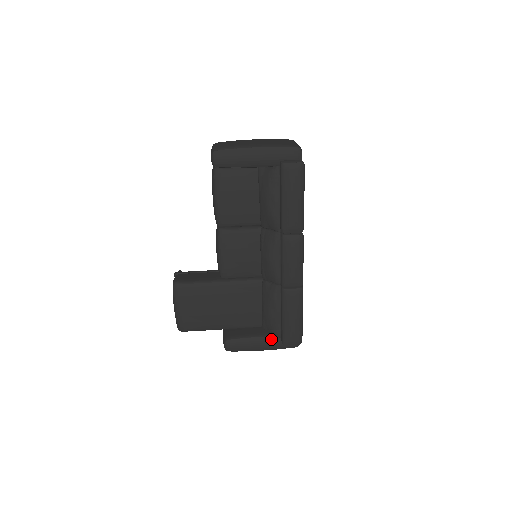
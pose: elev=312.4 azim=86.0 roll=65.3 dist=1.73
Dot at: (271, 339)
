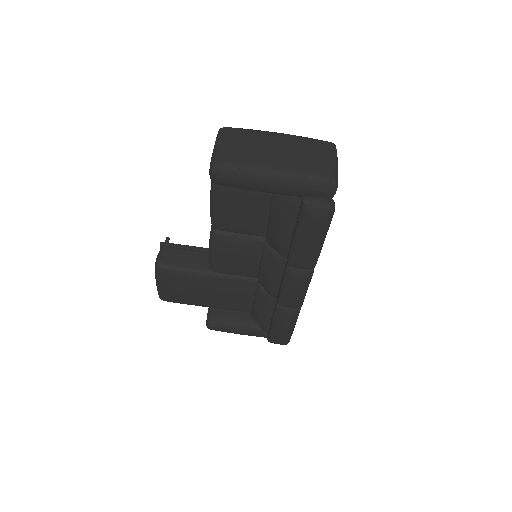
Dot at: (257, 331)
